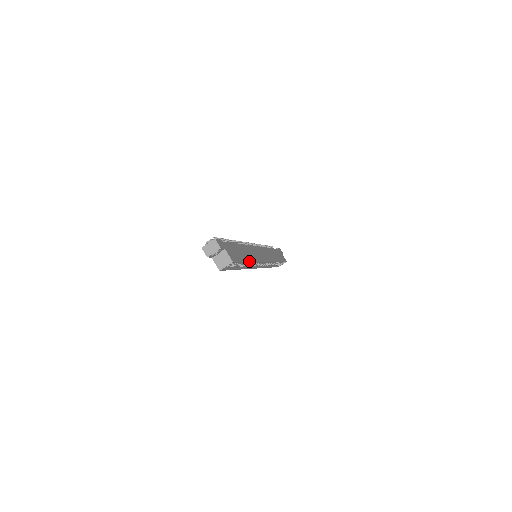
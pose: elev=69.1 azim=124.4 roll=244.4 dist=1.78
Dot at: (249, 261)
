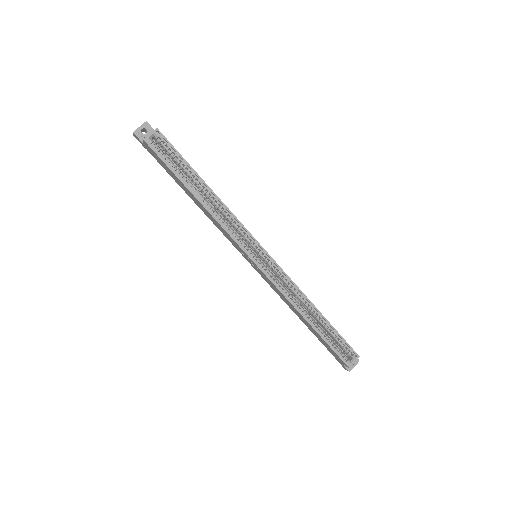
Dot at: (205, 183)
